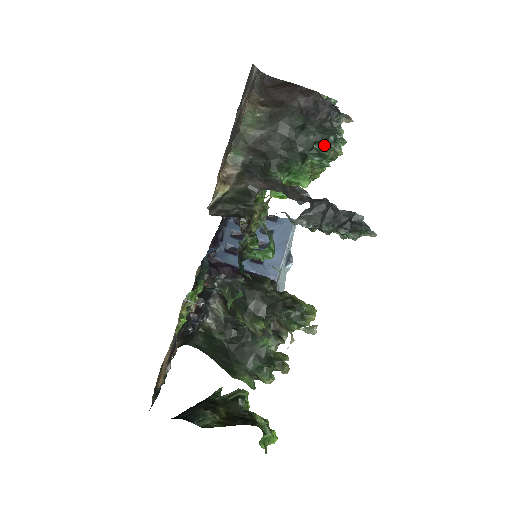
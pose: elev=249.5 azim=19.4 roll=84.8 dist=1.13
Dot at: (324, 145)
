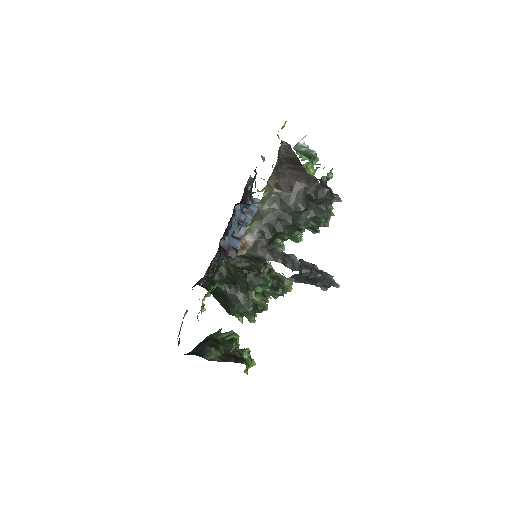
Dot at: (317, 224)
